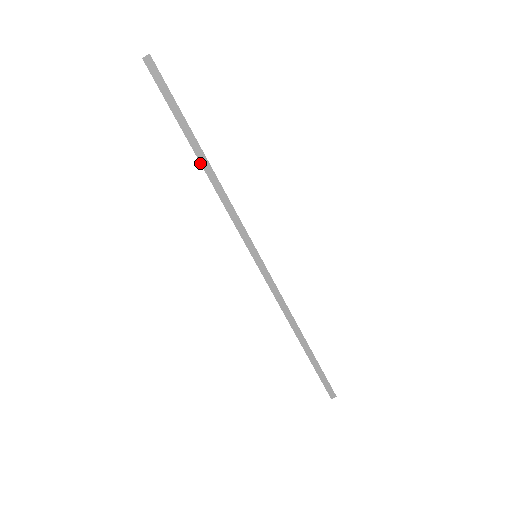
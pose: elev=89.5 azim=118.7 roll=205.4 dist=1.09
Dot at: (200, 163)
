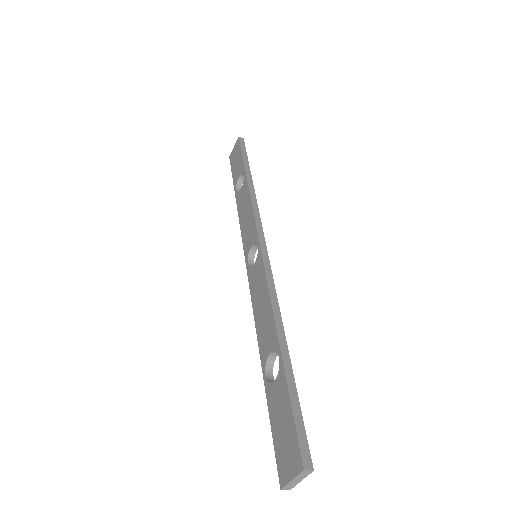
Dot at: (261, 365)
